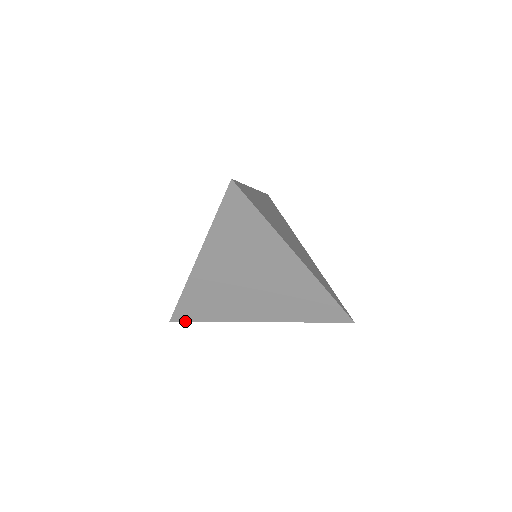
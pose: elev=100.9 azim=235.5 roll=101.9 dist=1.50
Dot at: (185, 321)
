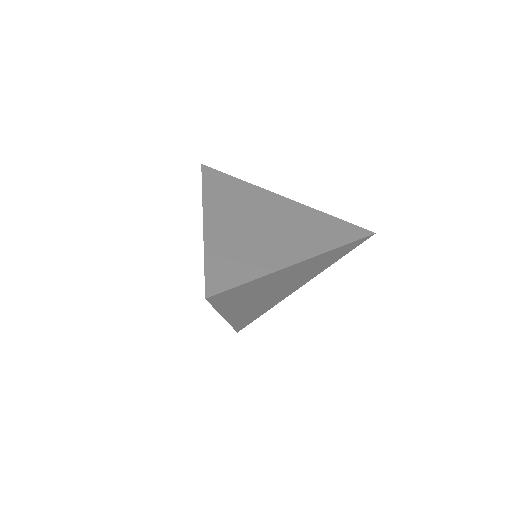
Dot at: occluded
